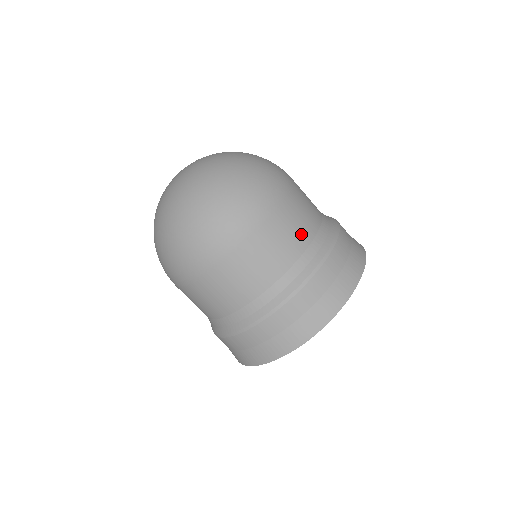
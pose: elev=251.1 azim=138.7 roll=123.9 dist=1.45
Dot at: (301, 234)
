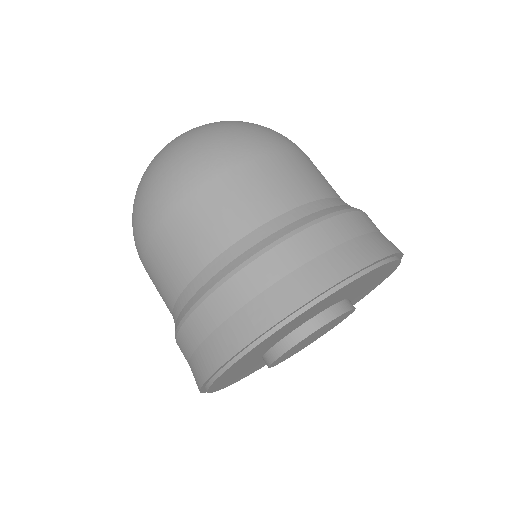
Dot at: (294, 190)
